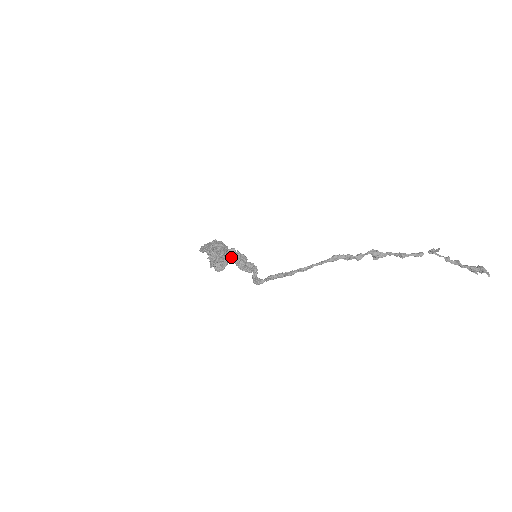
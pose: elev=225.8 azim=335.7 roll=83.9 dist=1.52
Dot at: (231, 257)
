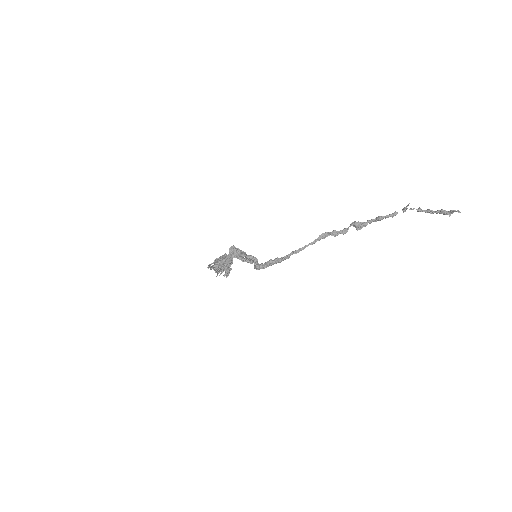
Dot at: (232, 253)
